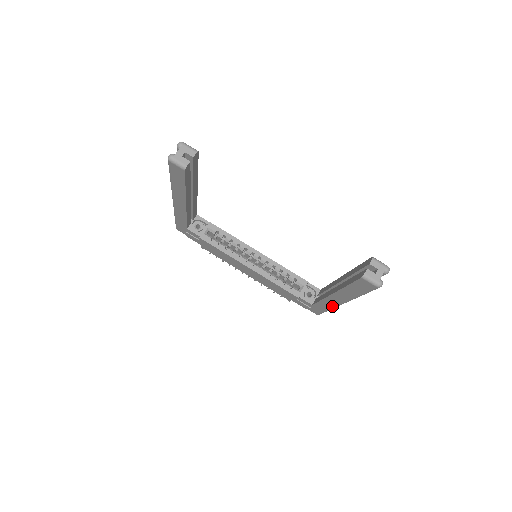
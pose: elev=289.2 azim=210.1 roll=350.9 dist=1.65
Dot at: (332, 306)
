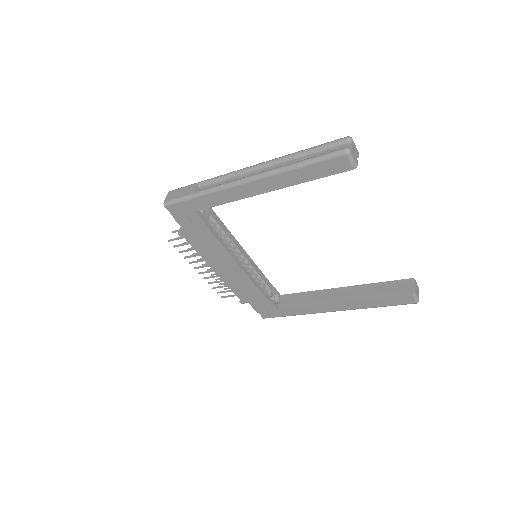
Dot at: (312, 312)
